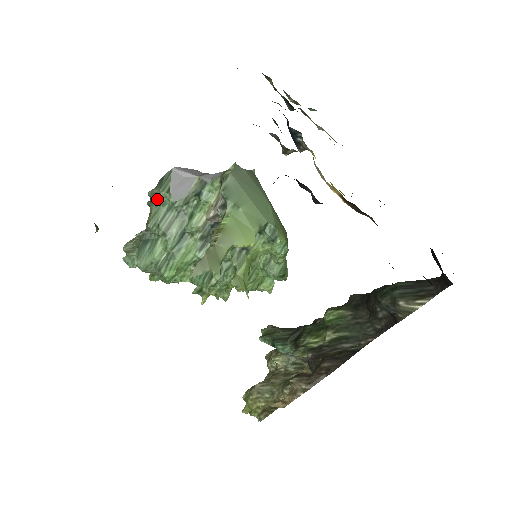
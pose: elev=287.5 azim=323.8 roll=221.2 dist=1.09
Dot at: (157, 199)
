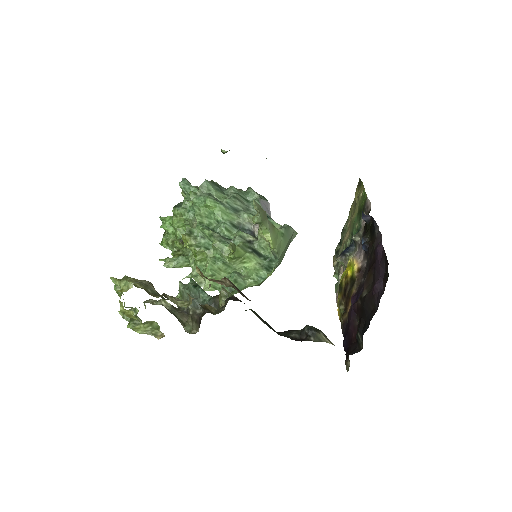
Dot at: (253, 191)
